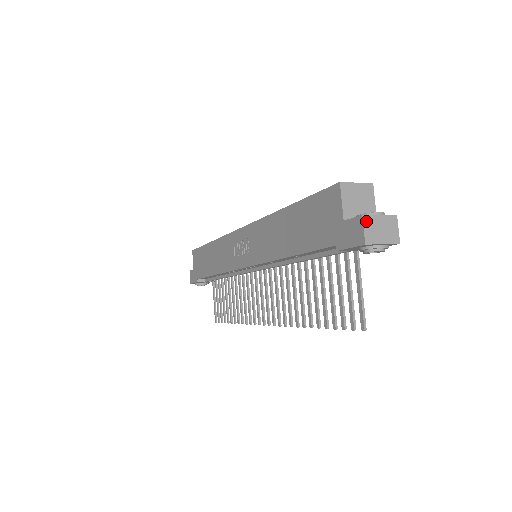
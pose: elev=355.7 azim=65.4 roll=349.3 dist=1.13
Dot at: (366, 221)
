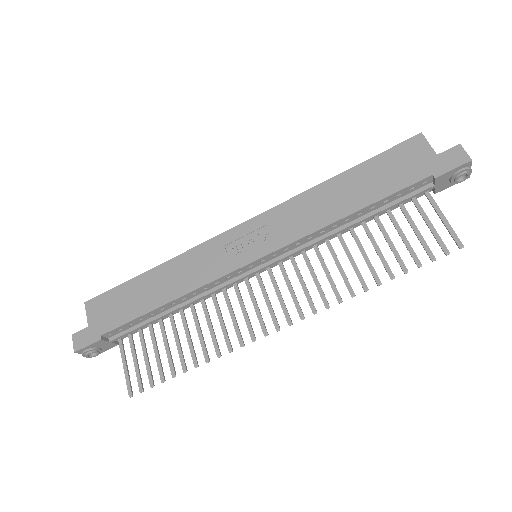
Dot at: (462, 149)
